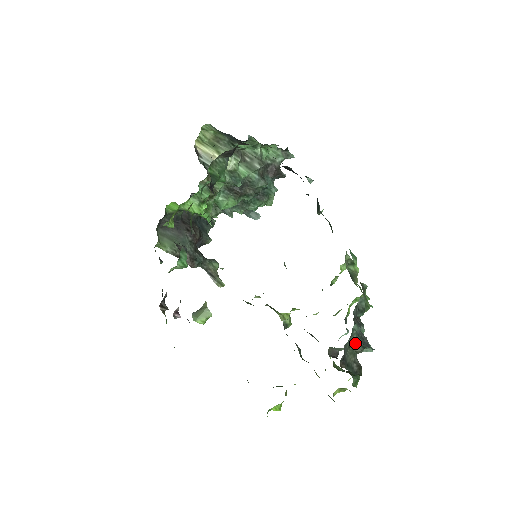
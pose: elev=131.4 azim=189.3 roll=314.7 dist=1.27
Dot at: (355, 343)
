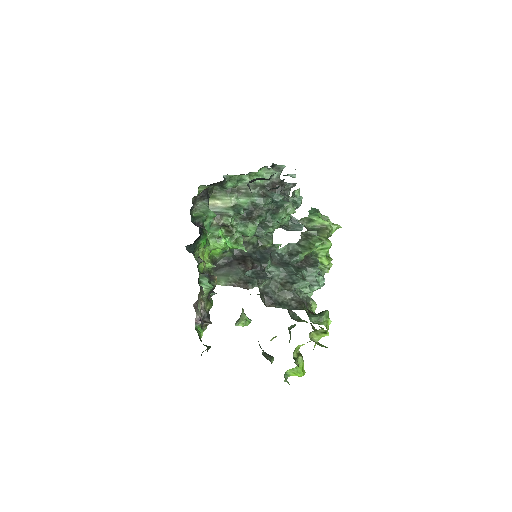
Dot at: (283, 283)
